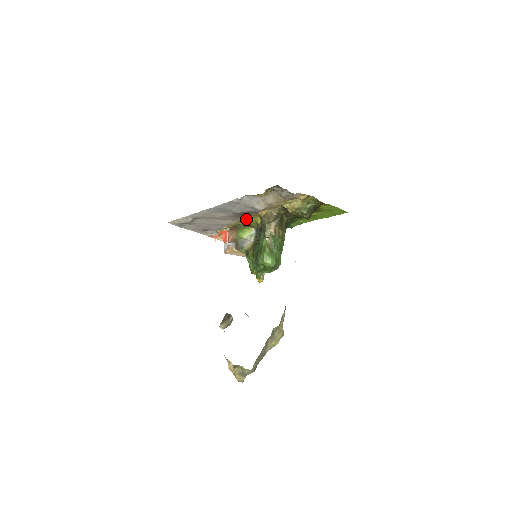
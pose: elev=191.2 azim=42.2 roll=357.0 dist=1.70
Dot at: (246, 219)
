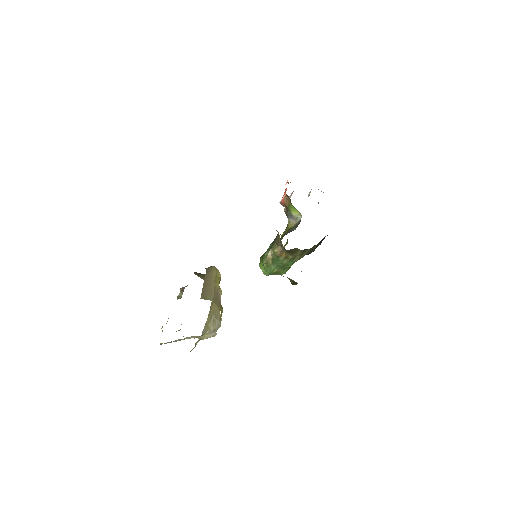
Dot at: occluded
